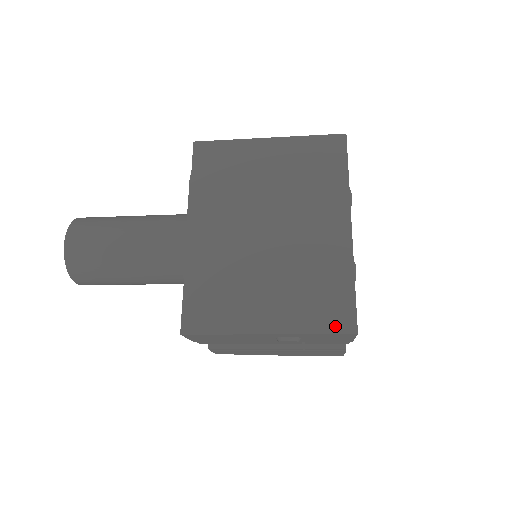
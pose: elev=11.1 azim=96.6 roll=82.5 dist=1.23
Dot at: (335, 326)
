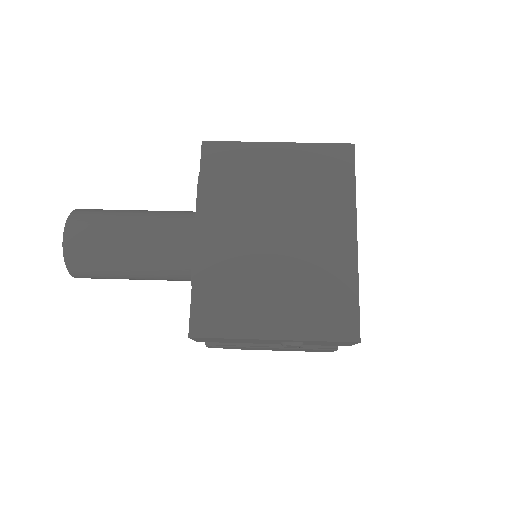
Dot at: (339, 334)
